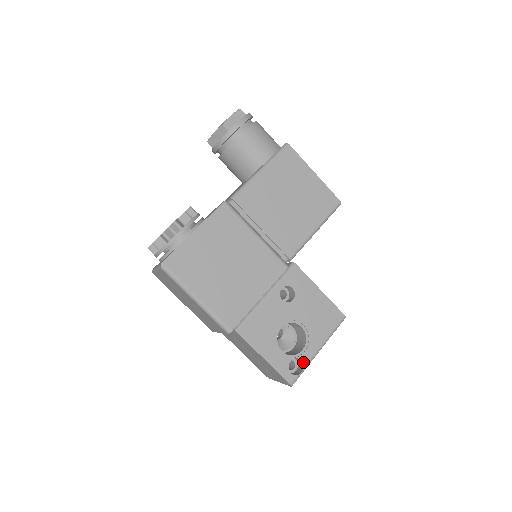
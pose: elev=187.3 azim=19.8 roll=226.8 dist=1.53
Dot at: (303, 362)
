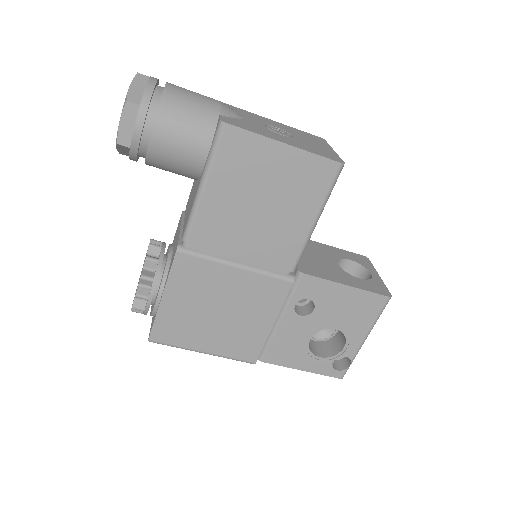
Dot at: (348, 357)
